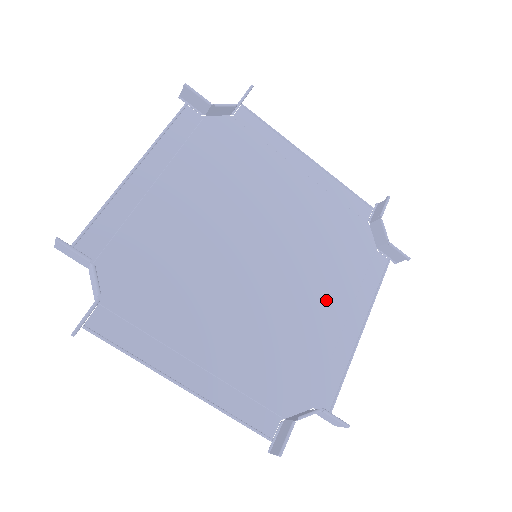
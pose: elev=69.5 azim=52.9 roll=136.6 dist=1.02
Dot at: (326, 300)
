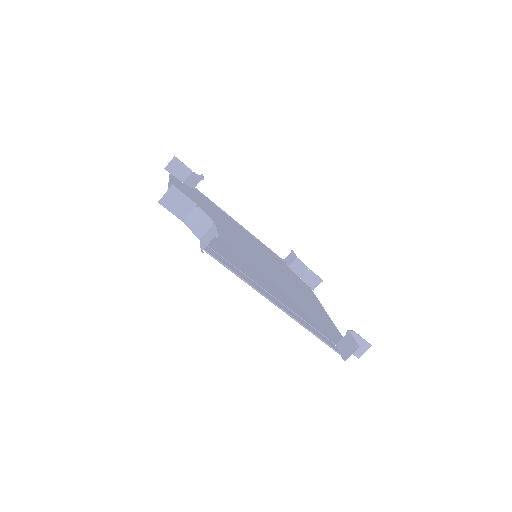
Dot at: (301, 293)
